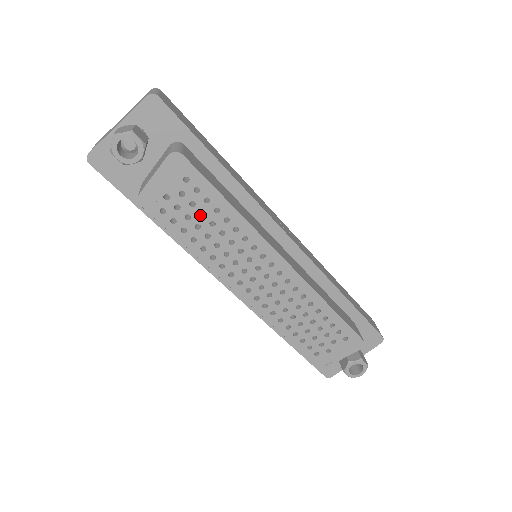
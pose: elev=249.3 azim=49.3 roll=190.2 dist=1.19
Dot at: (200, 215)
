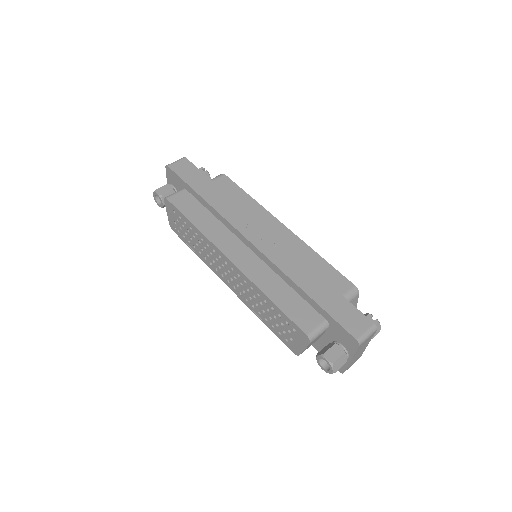
Dot at: (189, 232)
